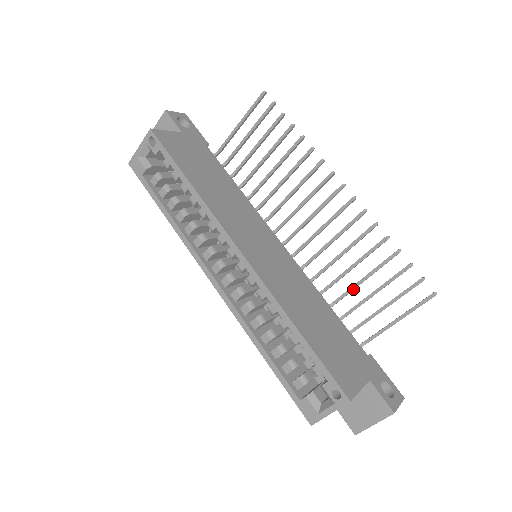
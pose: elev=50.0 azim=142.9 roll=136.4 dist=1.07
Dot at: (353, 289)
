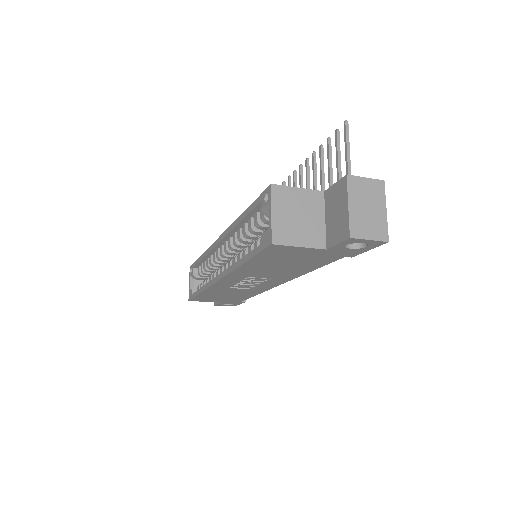
Dot at: occluded
